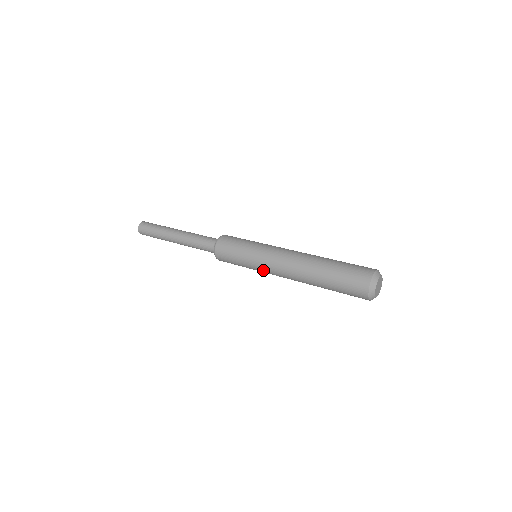
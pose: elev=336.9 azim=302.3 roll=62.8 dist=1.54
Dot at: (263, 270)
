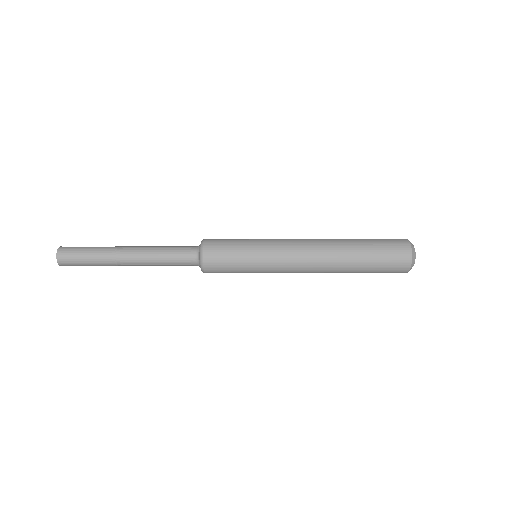
Dot at: occluded
